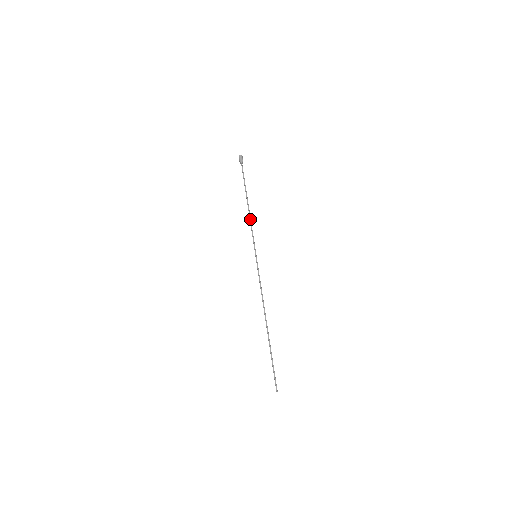
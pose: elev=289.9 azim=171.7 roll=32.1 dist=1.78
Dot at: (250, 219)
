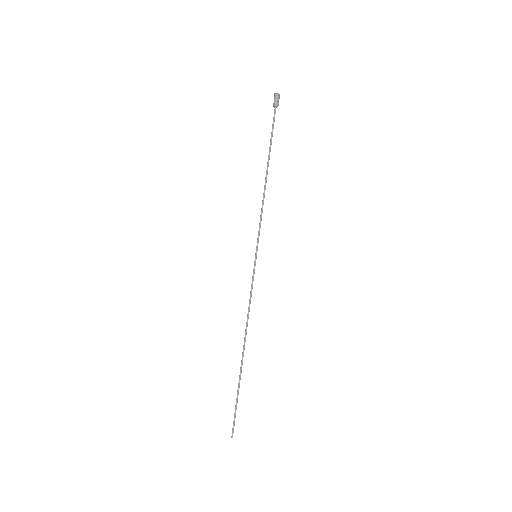
Dot at: (263, 200)
